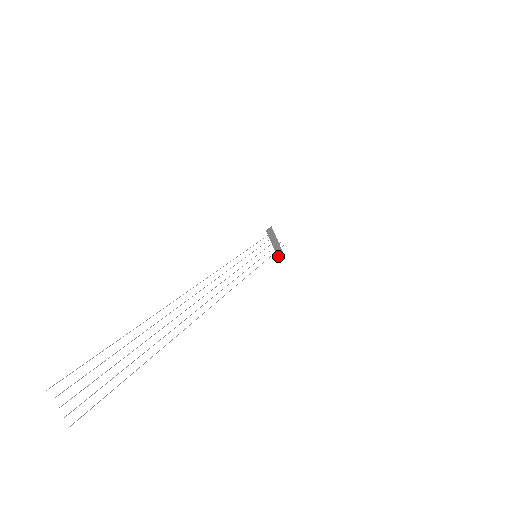
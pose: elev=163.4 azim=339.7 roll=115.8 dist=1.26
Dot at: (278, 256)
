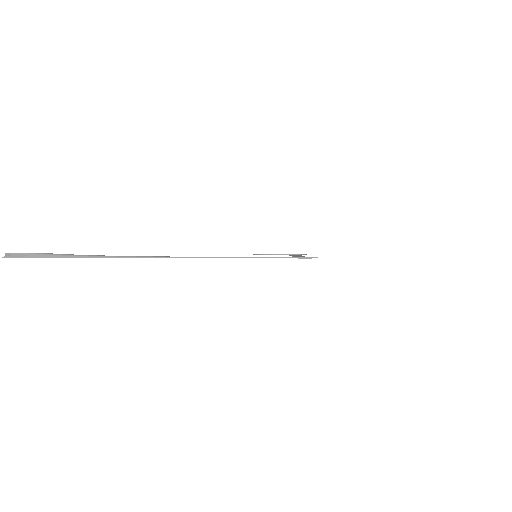
Dot at: occluded
